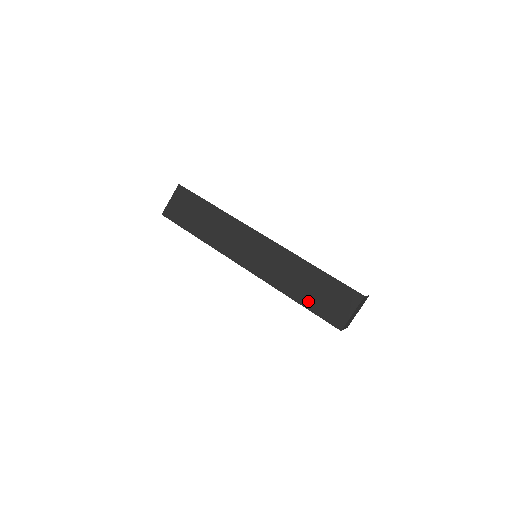
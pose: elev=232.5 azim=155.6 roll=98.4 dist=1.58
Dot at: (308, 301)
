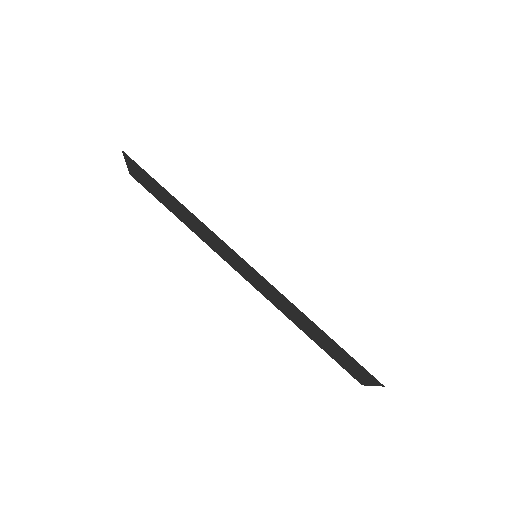
Dot at: (320, 344)
